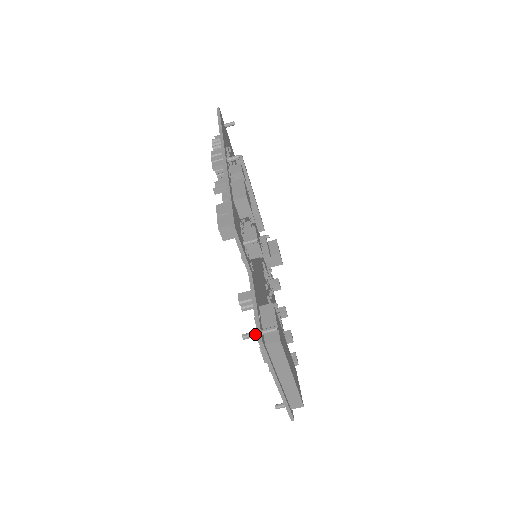
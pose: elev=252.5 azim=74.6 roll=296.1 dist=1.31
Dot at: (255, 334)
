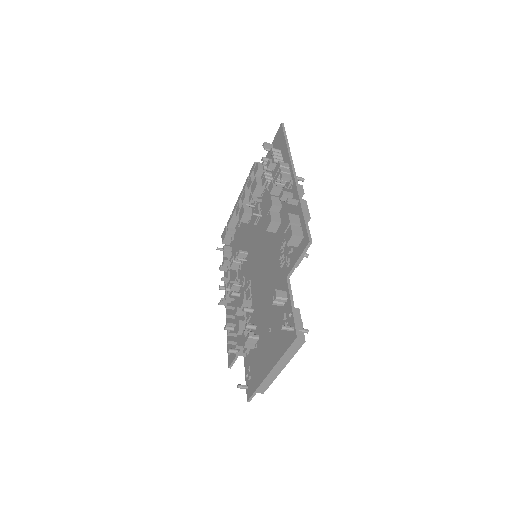
Dot at: (292, 329)
